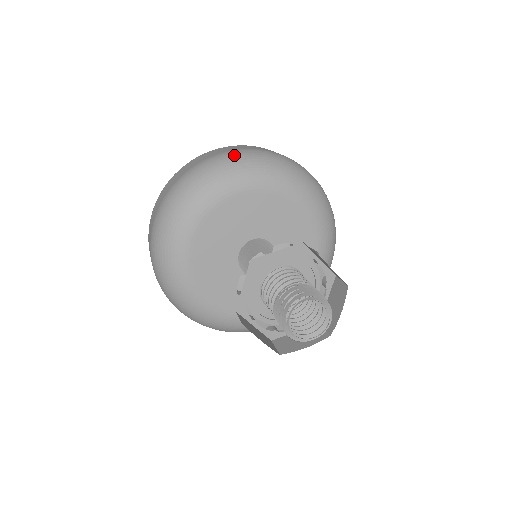
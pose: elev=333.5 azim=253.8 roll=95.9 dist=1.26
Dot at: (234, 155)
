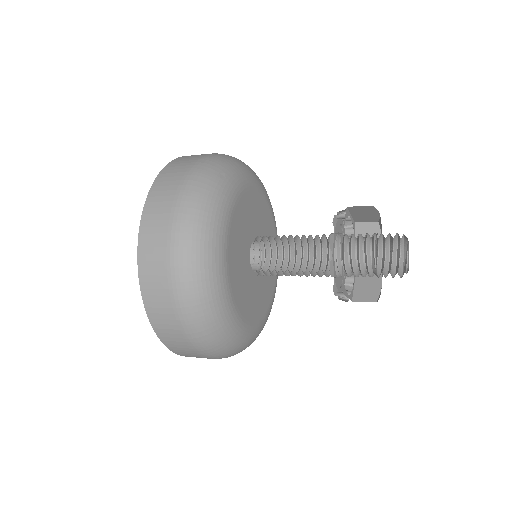
Dot at: (204, 171)
